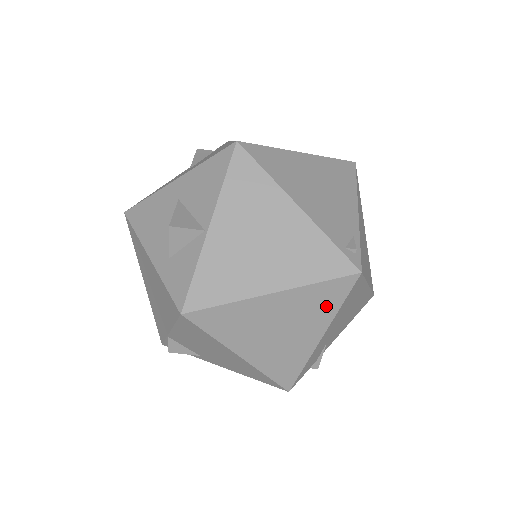
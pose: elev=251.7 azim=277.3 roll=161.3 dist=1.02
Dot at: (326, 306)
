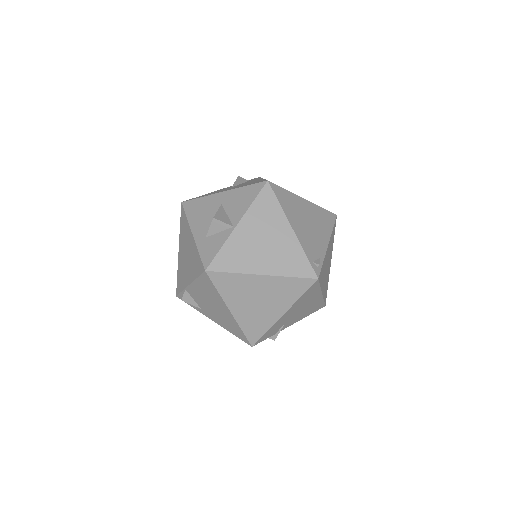
Dot at: (292, 294)
